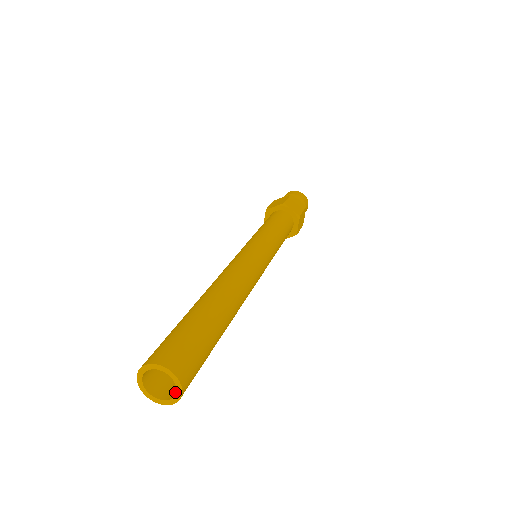
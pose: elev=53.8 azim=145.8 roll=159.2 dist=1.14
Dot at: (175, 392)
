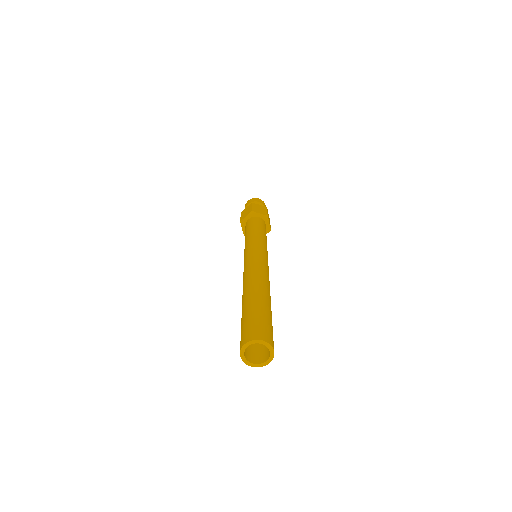
Dot at: (267, 355)
